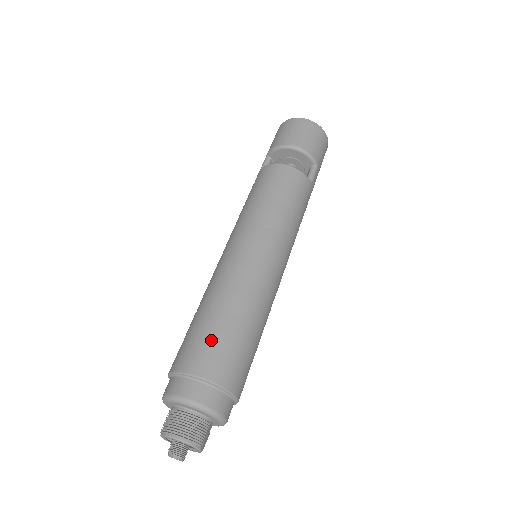
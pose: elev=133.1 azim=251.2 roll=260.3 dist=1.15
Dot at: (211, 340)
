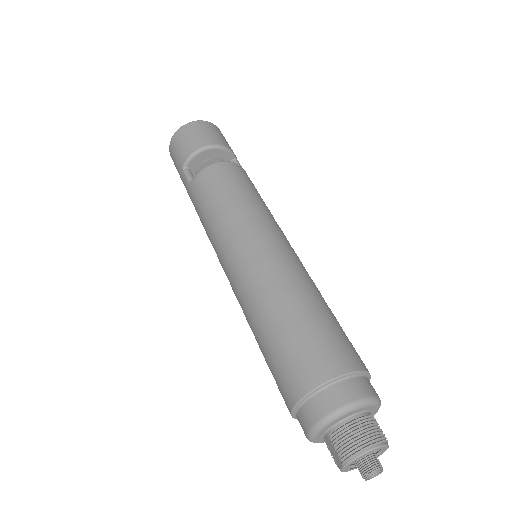
Dot at: (318, 336)
